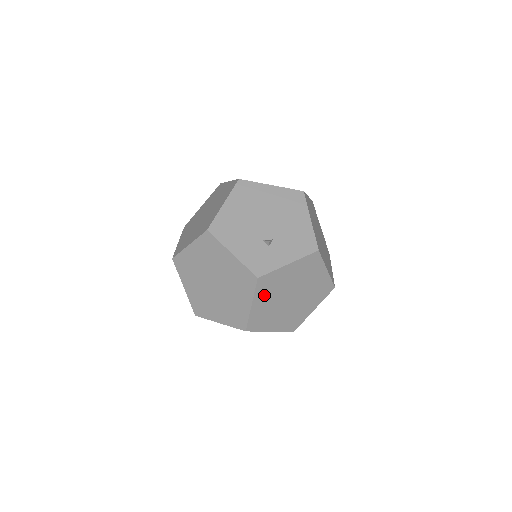
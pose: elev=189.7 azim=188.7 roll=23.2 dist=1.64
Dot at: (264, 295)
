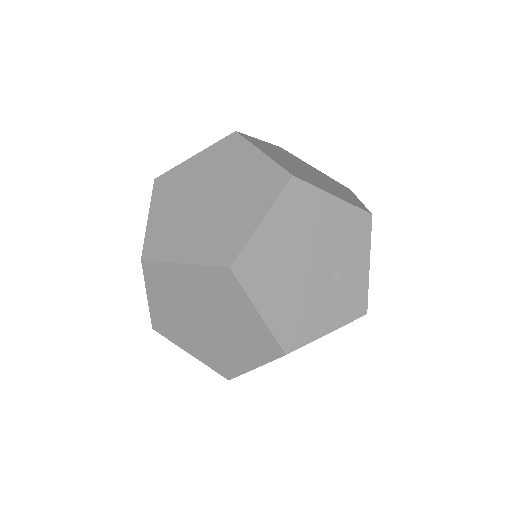
Dot at: occluded
